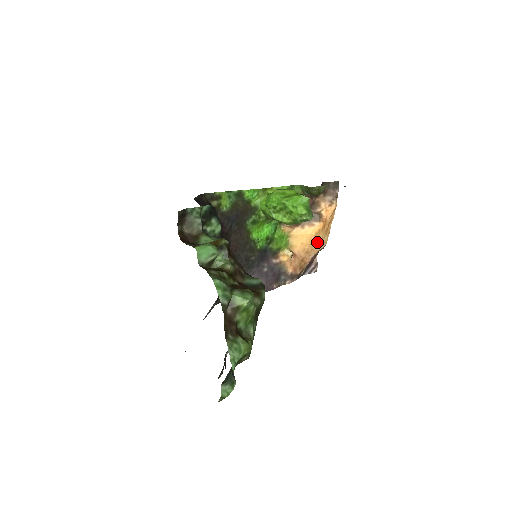
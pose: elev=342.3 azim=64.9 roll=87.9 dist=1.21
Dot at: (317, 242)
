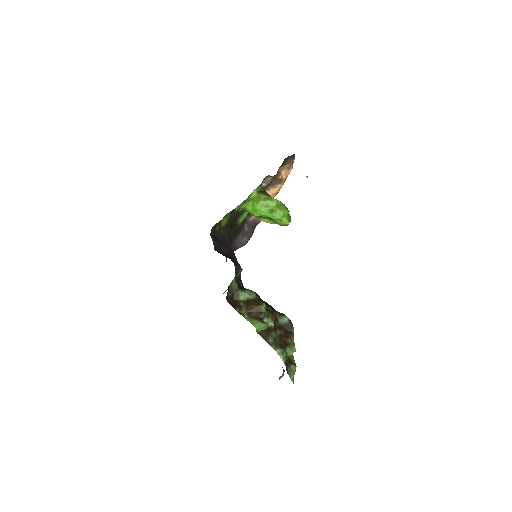
Dot at: occluded
